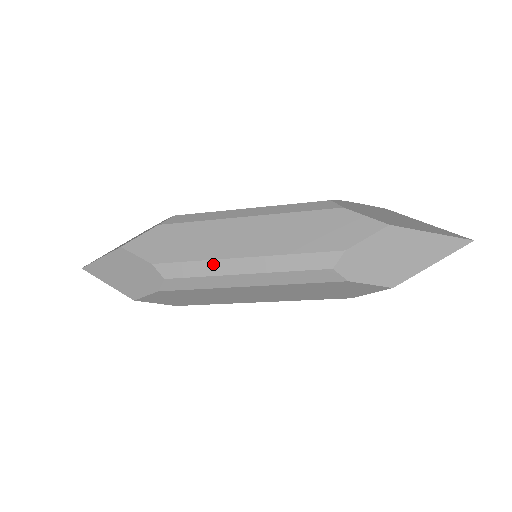
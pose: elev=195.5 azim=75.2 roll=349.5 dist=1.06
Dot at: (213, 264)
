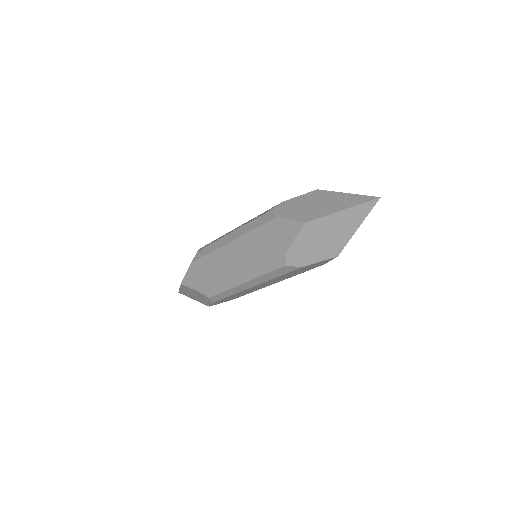
Dot at: (222, 236)
